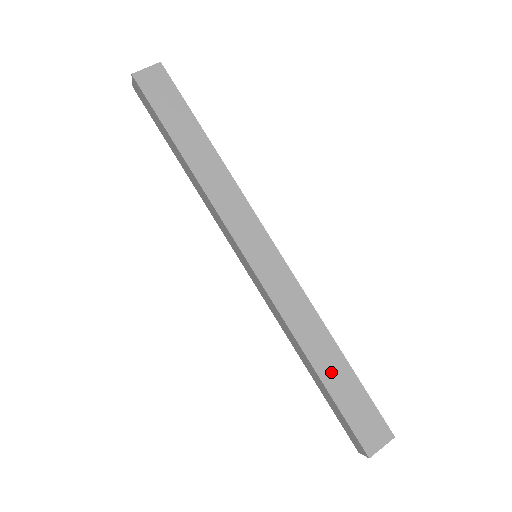
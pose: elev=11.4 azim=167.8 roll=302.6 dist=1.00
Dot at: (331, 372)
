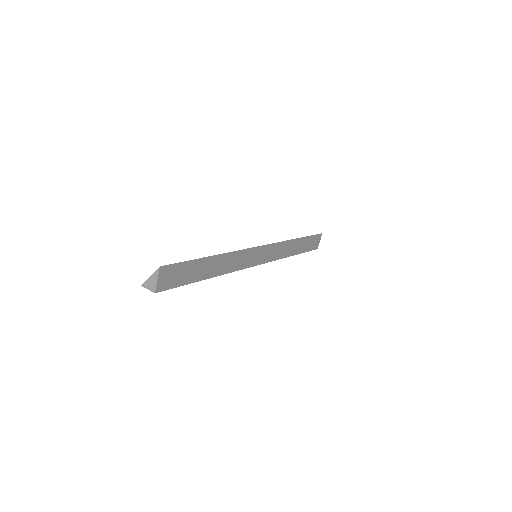
Dot at: (299, 248)
